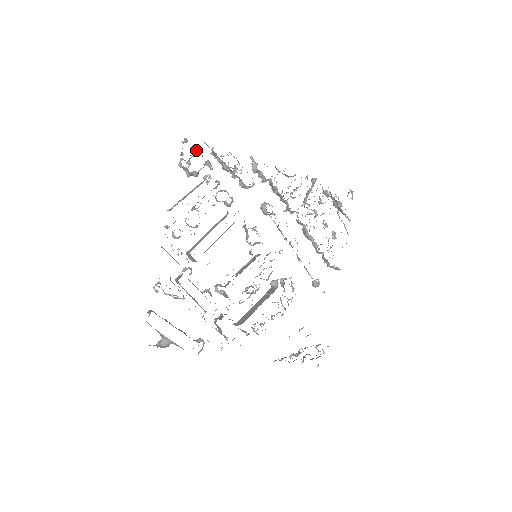
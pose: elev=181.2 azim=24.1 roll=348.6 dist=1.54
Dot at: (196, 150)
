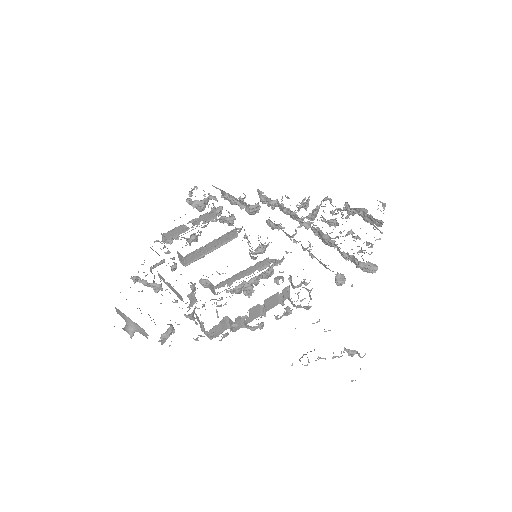
Dot at: (204, 191)
